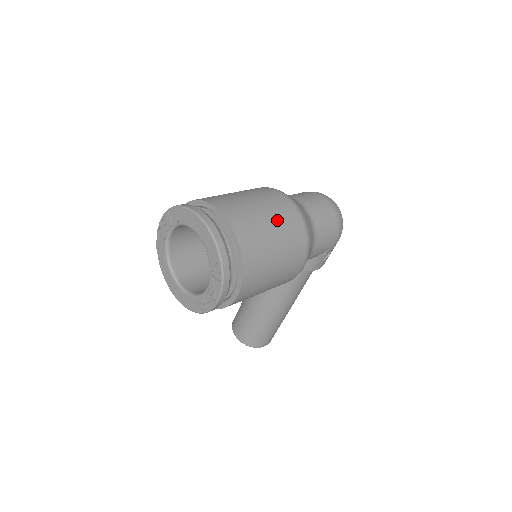
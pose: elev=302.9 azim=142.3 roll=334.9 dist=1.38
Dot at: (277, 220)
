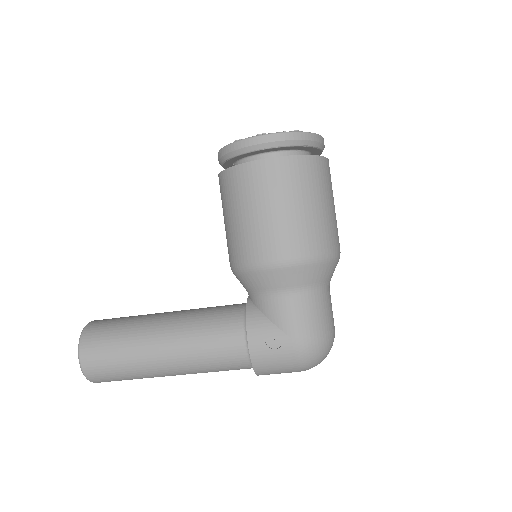
Dot at: (332, 217)
